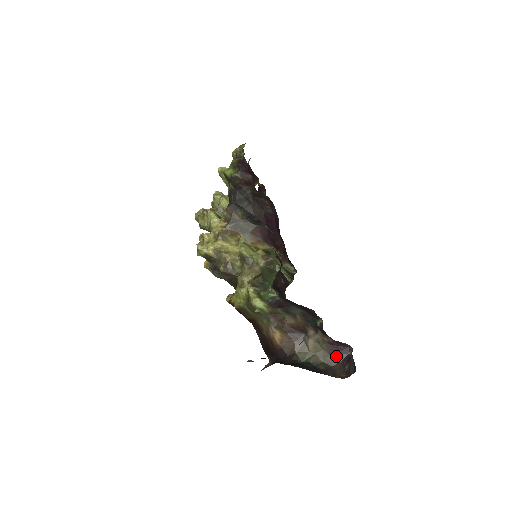
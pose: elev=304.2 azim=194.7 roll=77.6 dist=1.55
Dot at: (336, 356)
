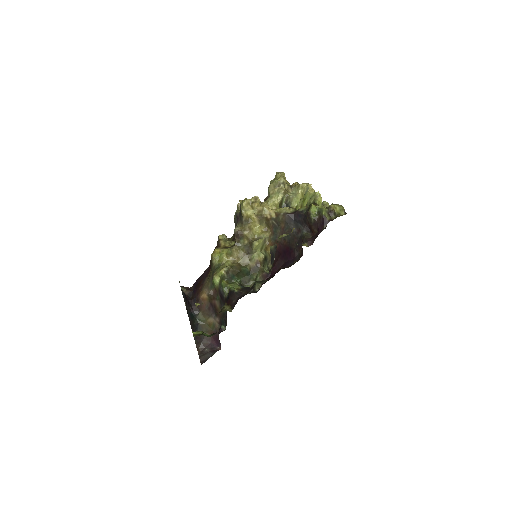
Dot at: (212, 338)
